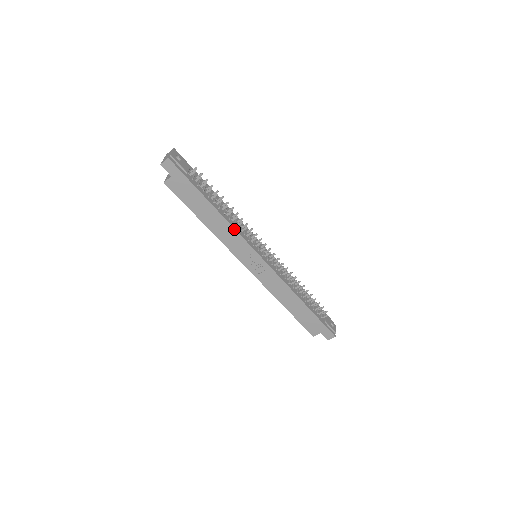
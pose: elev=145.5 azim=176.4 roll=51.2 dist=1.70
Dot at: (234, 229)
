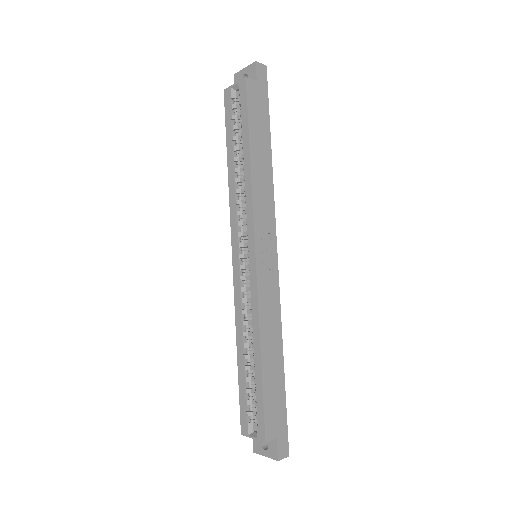
Dot at: (273, 192)
